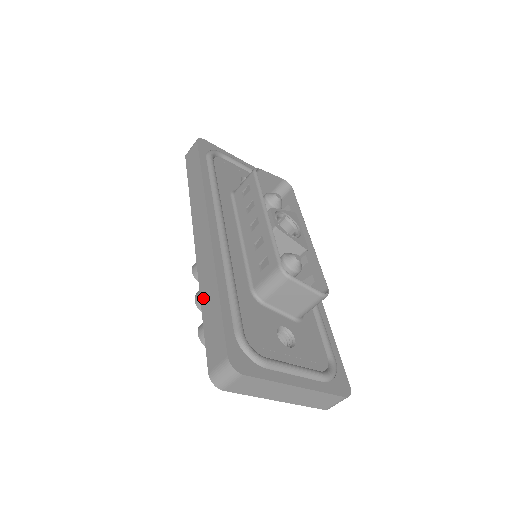
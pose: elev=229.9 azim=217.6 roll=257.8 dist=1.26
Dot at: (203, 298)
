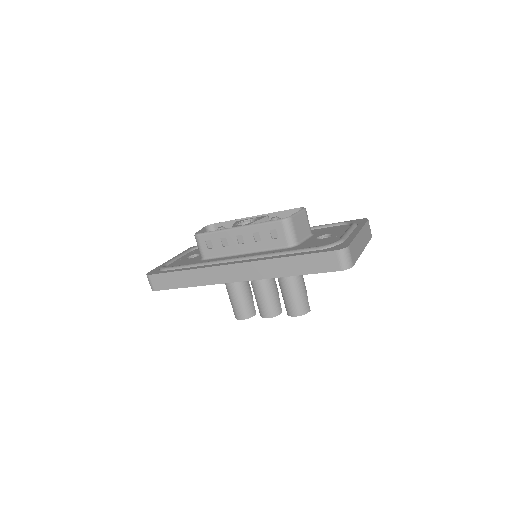
Dot at: (286, 273)
